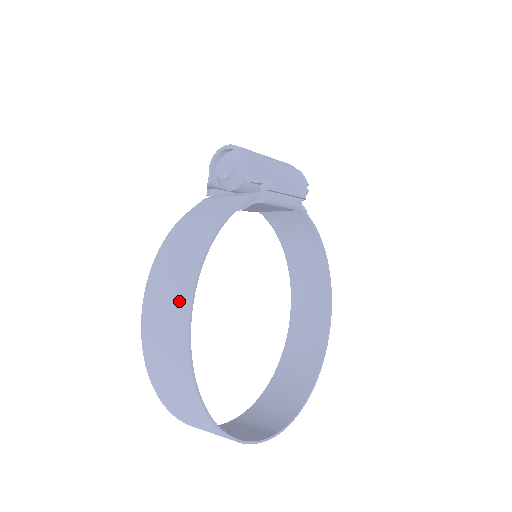
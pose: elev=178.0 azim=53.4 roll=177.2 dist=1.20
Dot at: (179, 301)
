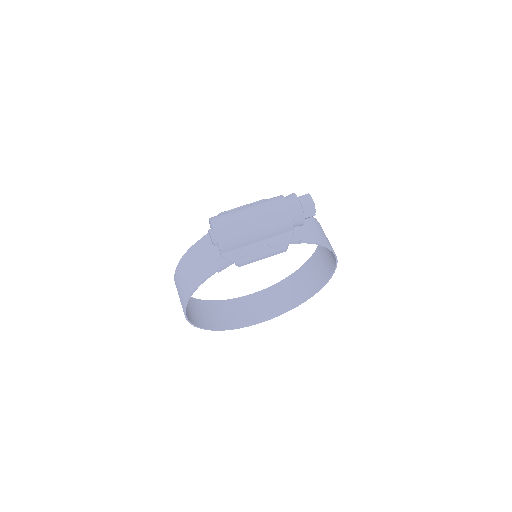
Dot at: (182, 304)
